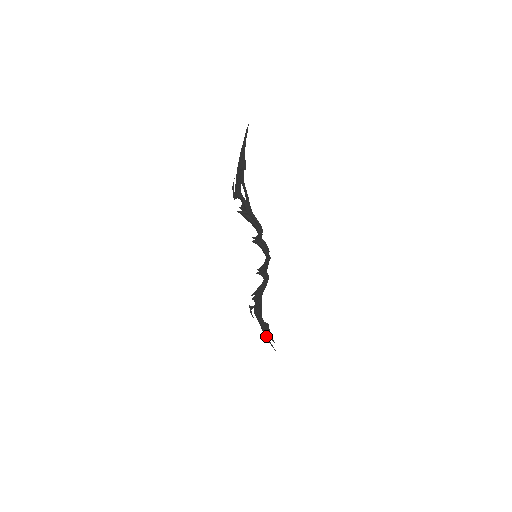
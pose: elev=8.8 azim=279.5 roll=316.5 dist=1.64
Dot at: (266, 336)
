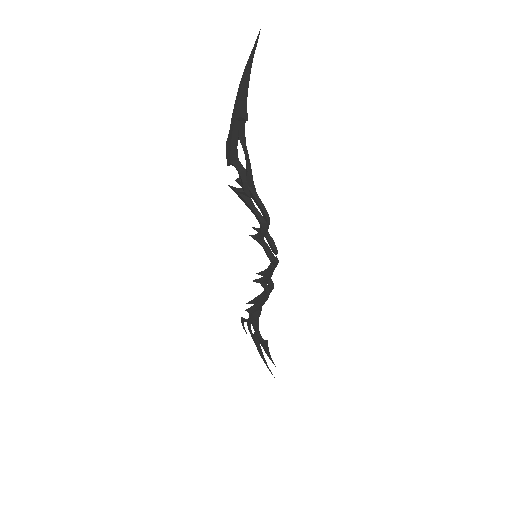
Dot at: (262, 357)
